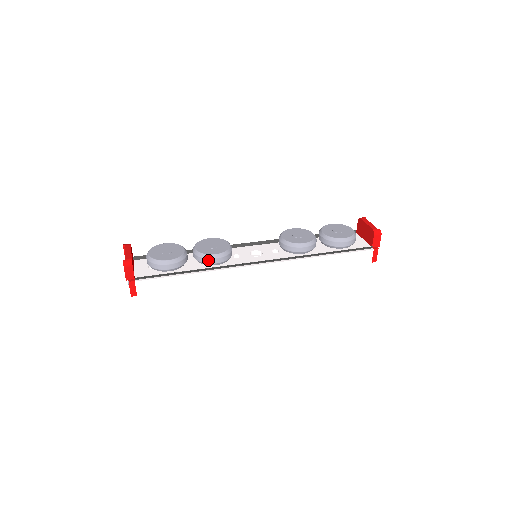
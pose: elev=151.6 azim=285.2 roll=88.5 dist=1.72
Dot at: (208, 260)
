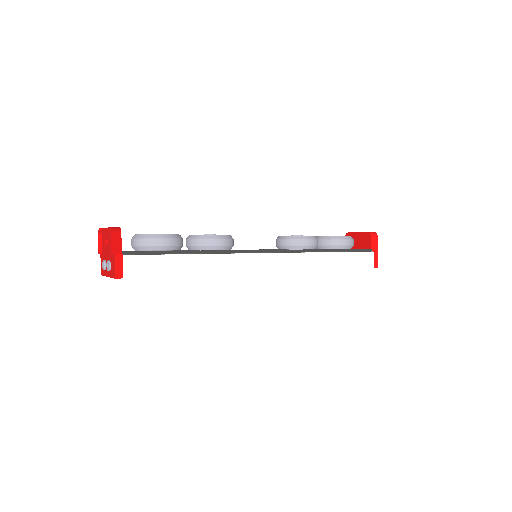
Dot at: (211, 241)
